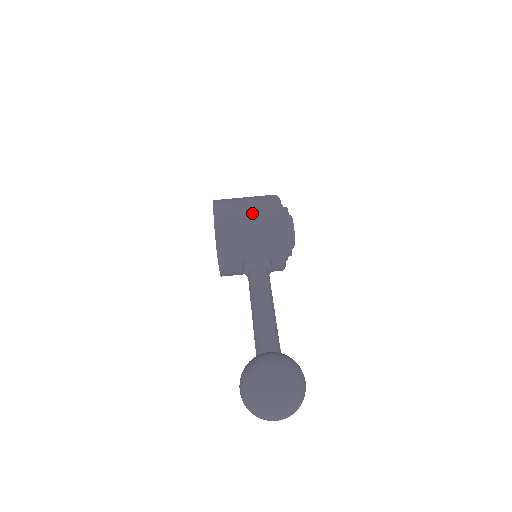
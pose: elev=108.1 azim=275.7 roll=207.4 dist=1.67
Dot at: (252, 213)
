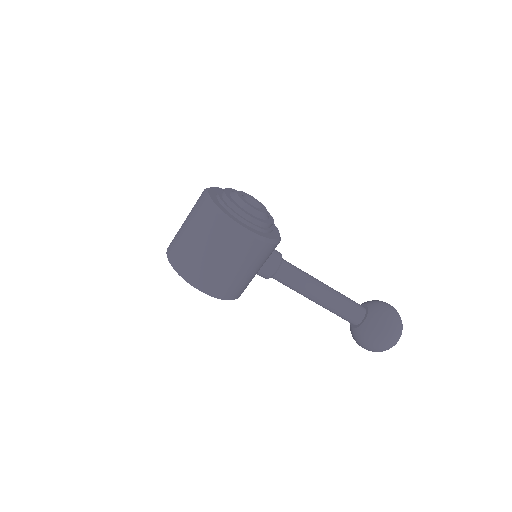
Dot at: (237, 264)
